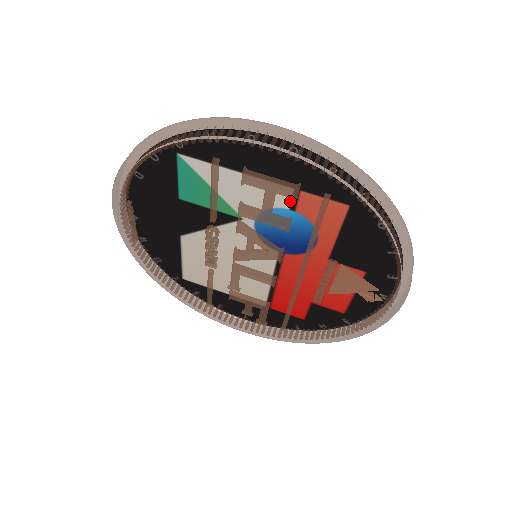
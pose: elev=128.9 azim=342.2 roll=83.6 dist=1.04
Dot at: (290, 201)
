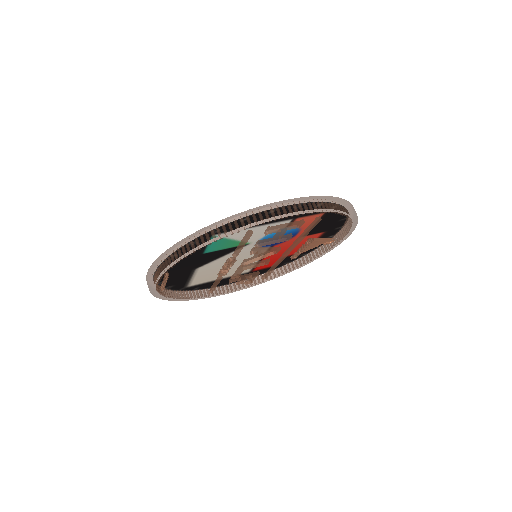
Dot at: occluded
